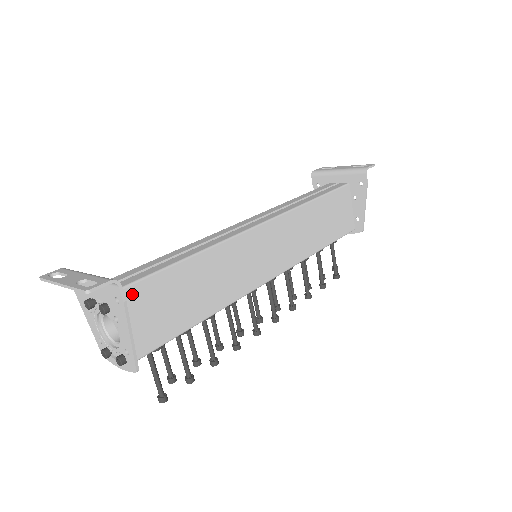
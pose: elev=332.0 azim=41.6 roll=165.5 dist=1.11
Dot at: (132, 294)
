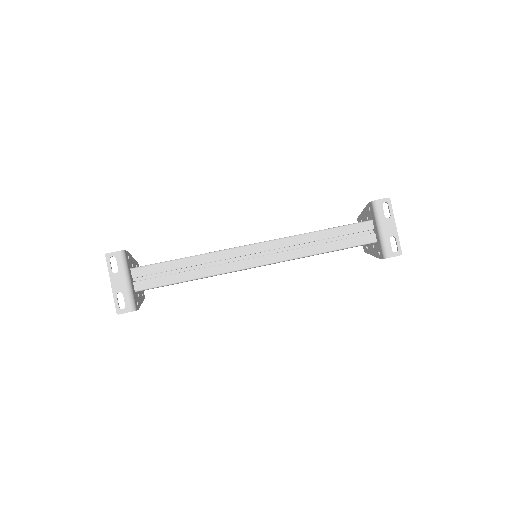
Dot at: occluded
